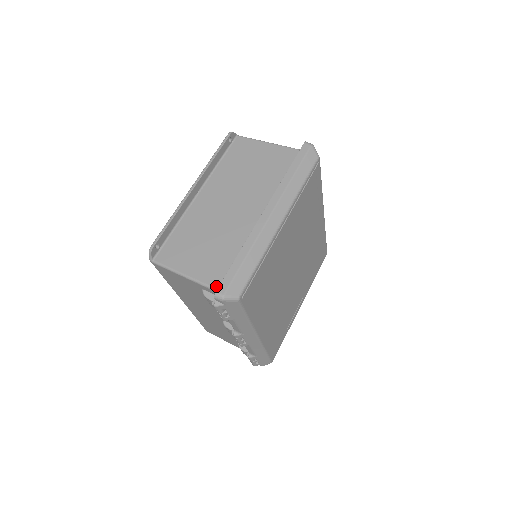
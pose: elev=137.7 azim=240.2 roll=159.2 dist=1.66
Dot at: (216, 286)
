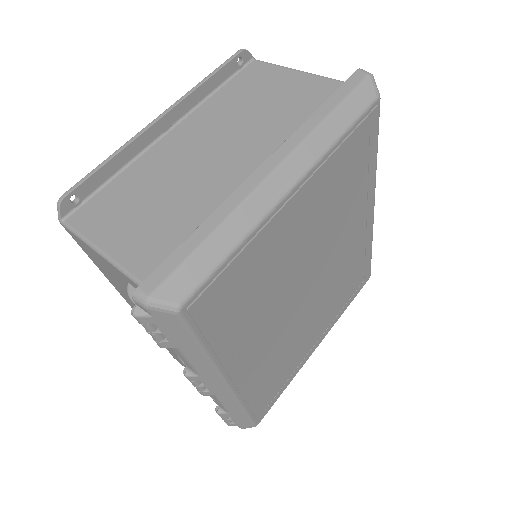
Dot at: occluded
